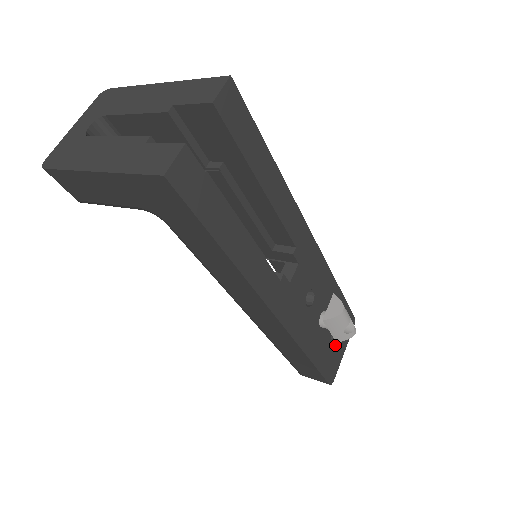
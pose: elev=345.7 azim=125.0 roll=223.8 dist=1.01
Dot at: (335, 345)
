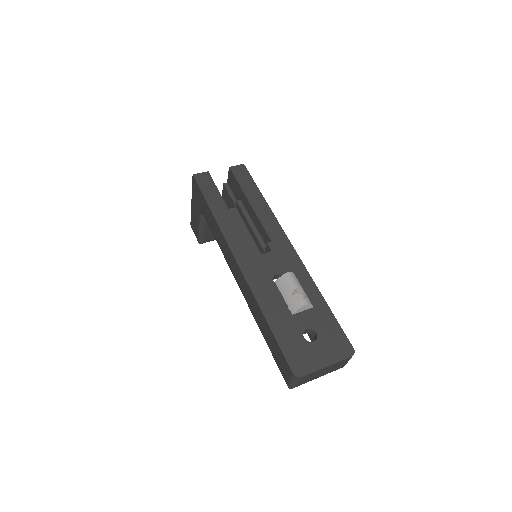
Dot at: (311, 344)
